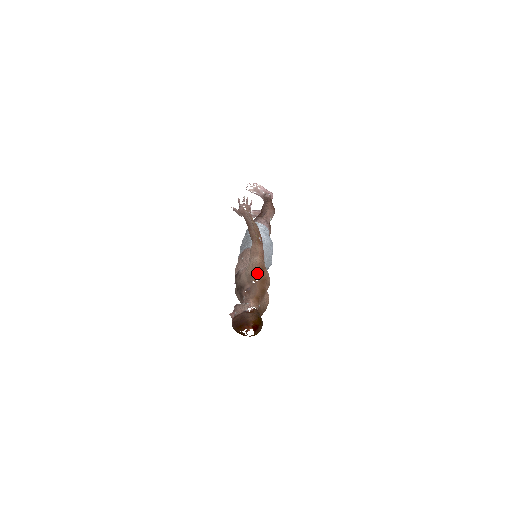
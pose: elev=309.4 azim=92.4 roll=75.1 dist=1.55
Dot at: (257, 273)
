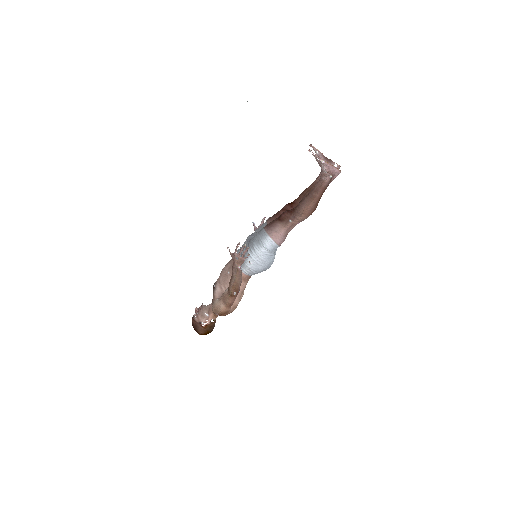
Dot at: occluded
